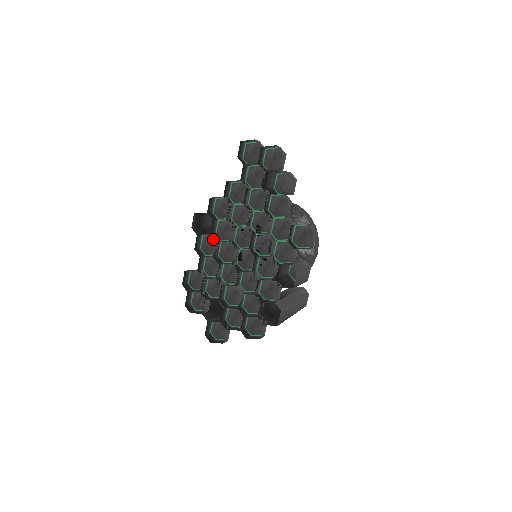
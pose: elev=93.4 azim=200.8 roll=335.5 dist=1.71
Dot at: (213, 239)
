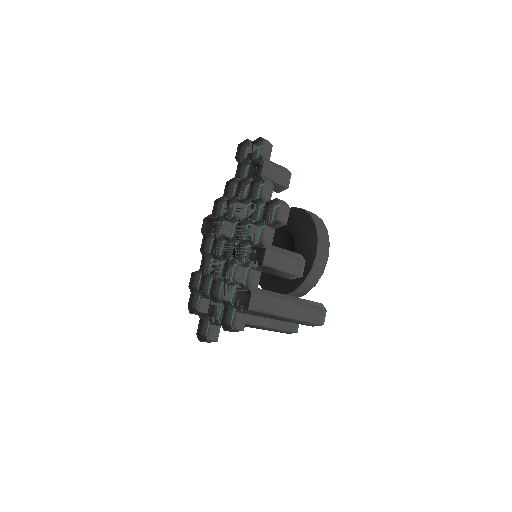
Dot at: occluded
